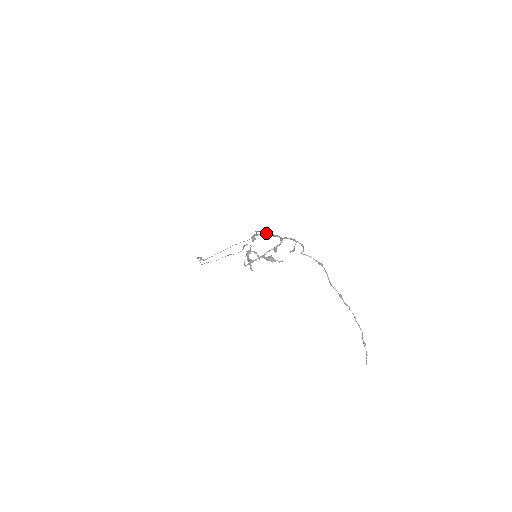
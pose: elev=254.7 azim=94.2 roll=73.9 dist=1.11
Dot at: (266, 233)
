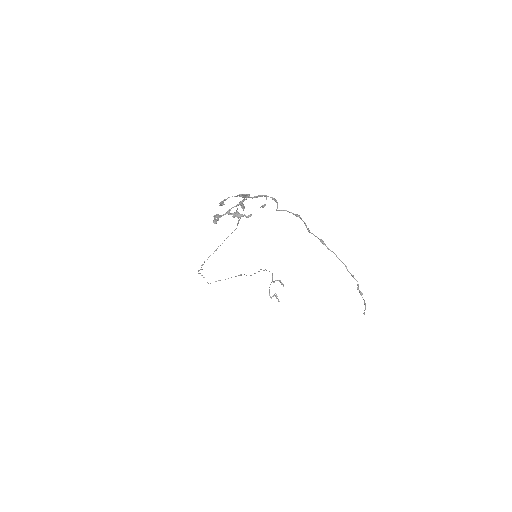
Dot at: (239, 202)
